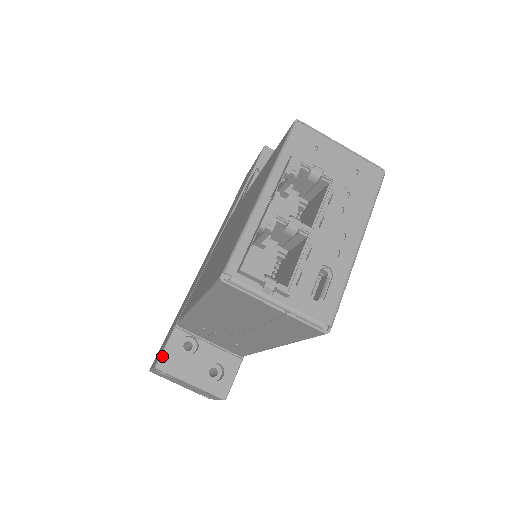
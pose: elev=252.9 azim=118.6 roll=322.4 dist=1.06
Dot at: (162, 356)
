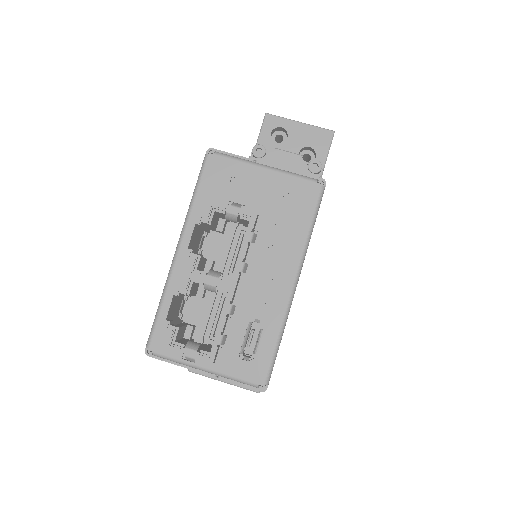
Dot at: occluded
